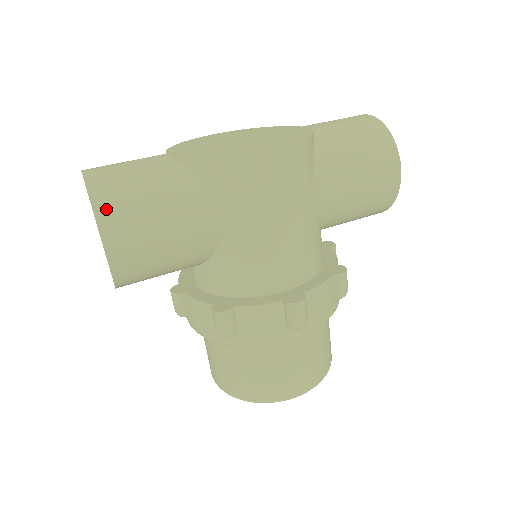
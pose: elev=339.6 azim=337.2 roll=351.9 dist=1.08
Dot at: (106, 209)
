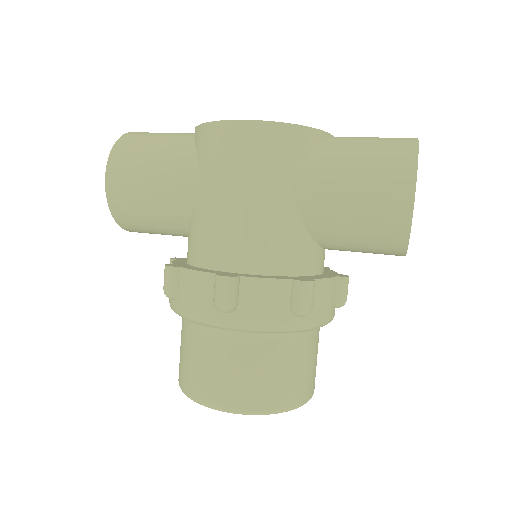
Dot at: (120, 150)
